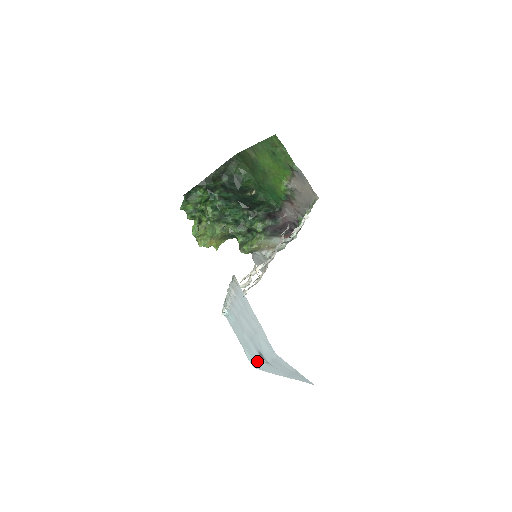
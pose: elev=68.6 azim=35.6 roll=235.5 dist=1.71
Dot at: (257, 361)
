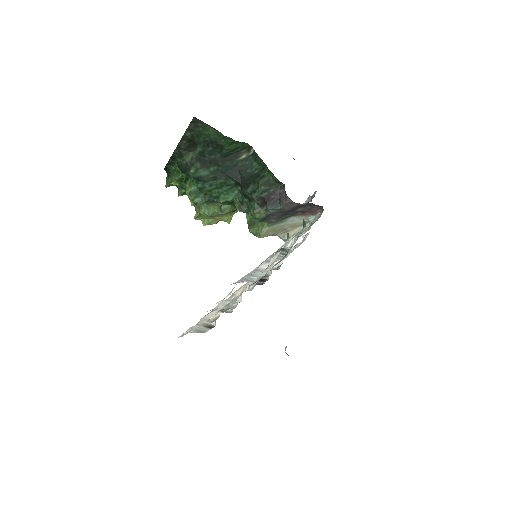
Dot at: occluded
